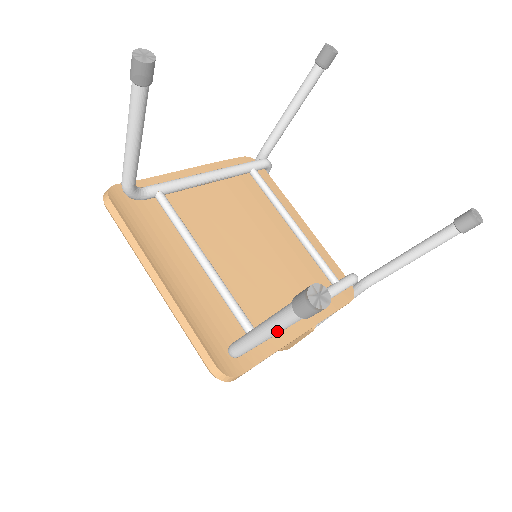
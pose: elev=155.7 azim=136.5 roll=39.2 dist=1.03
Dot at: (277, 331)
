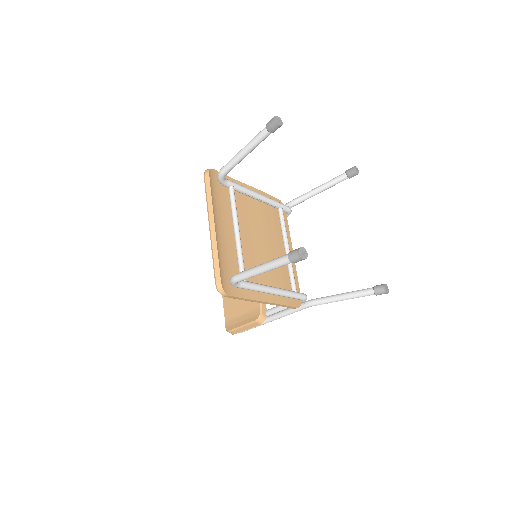
Dot at: (271, 267)
